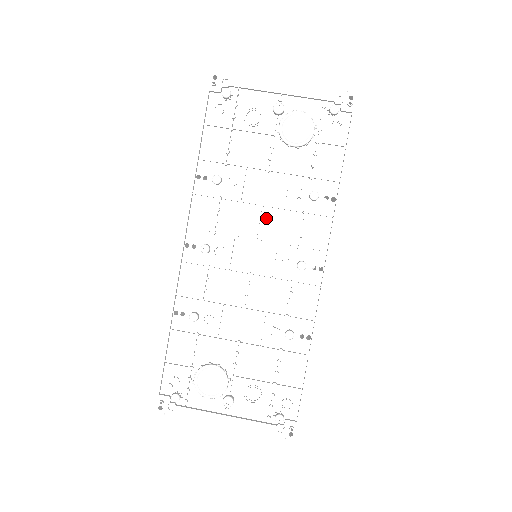
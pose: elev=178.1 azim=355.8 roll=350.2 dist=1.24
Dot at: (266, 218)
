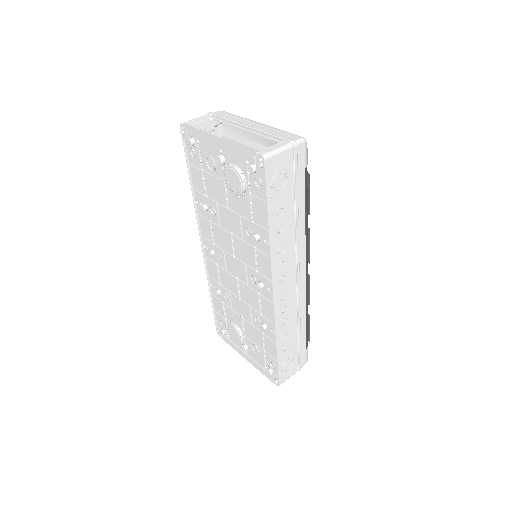
Dot at: (236, 243)
